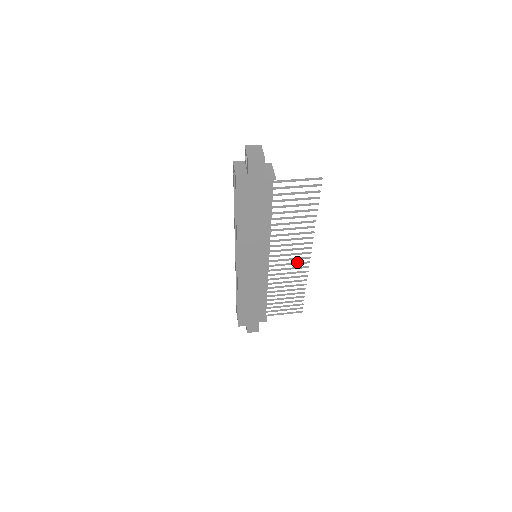
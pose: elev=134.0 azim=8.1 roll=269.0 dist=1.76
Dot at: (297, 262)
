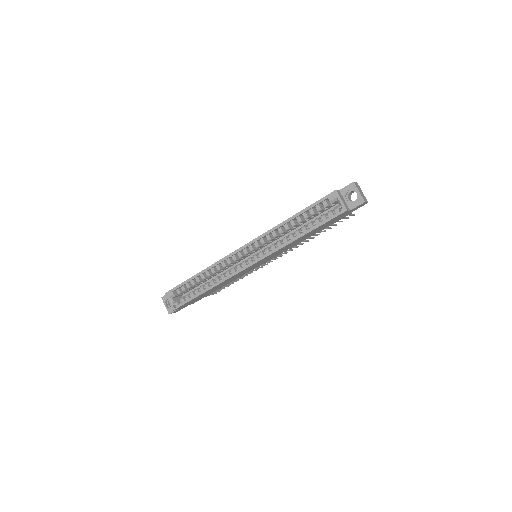
Dot at: (268, 261)
